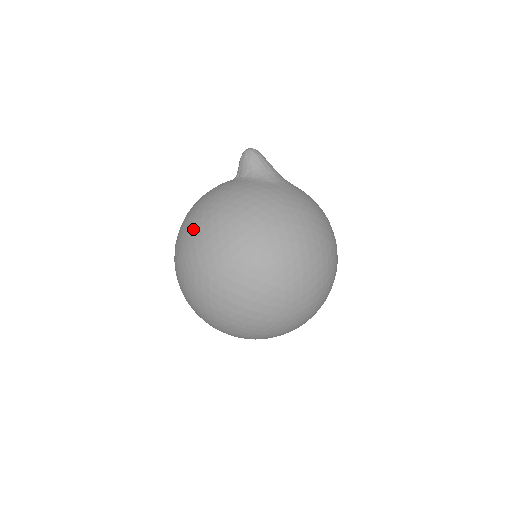
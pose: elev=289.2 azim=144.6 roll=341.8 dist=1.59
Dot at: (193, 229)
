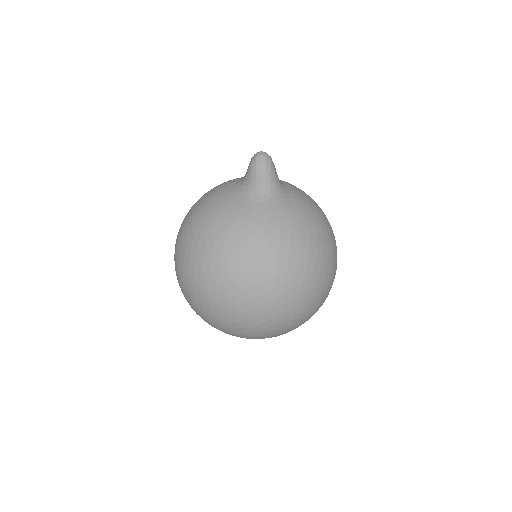
Dot at: occluded
